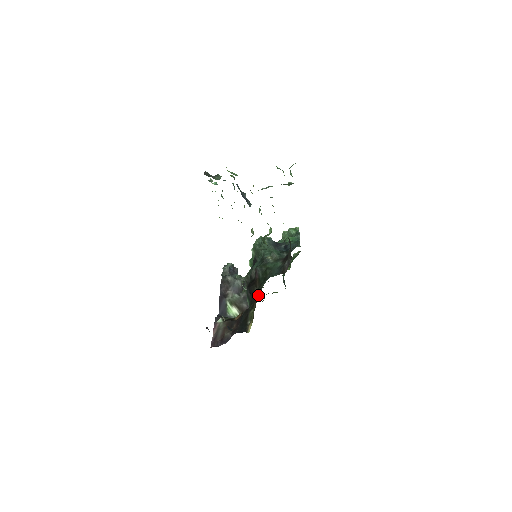
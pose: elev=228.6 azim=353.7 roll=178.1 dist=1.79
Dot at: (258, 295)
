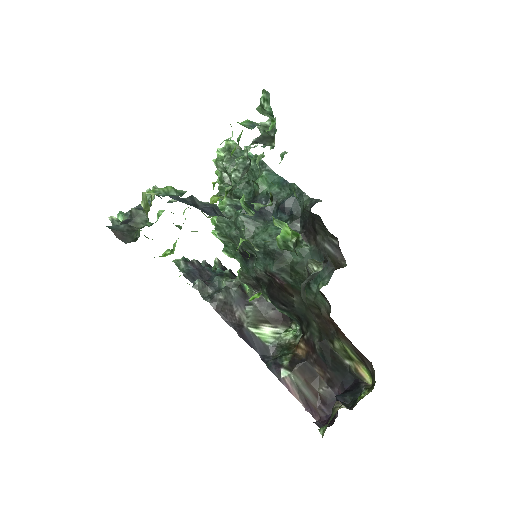
Dot at: (328, 320)
